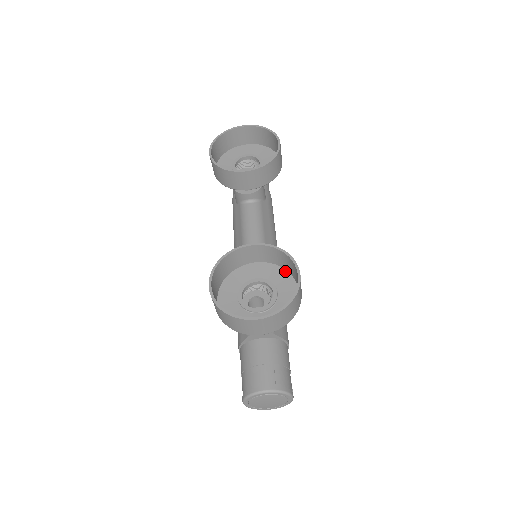
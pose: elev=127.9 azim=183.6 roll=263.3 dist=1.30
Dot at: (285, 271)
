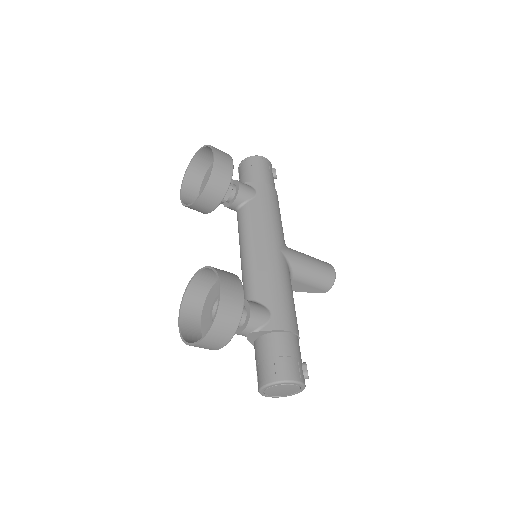
Dot at: occluded
